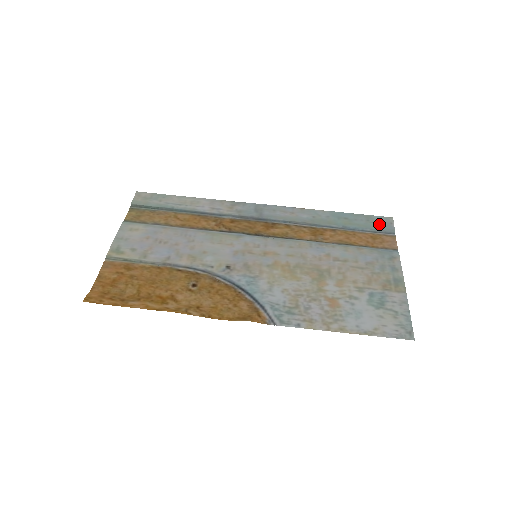
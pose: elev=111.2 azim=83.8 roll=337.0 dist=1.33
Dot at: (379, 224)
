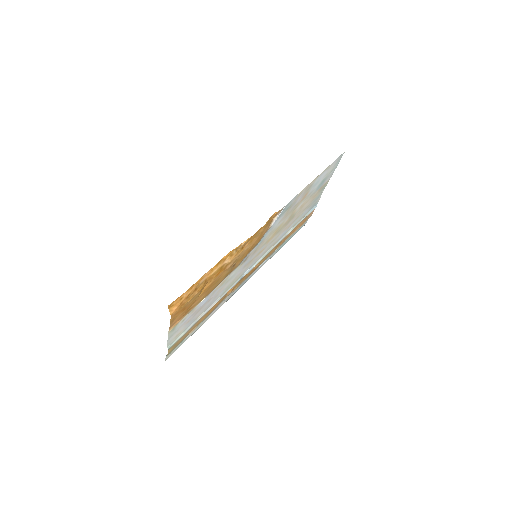
Dot at: occluded
